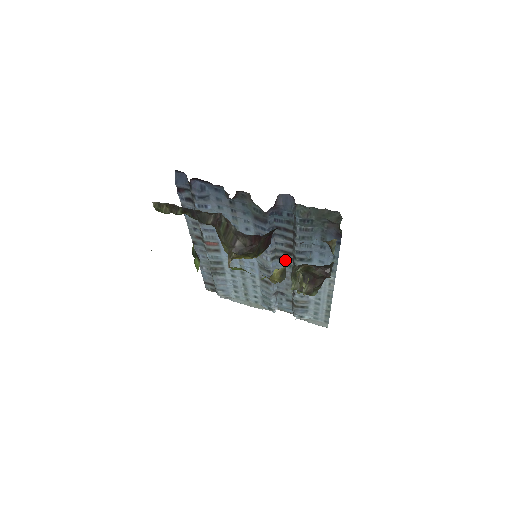
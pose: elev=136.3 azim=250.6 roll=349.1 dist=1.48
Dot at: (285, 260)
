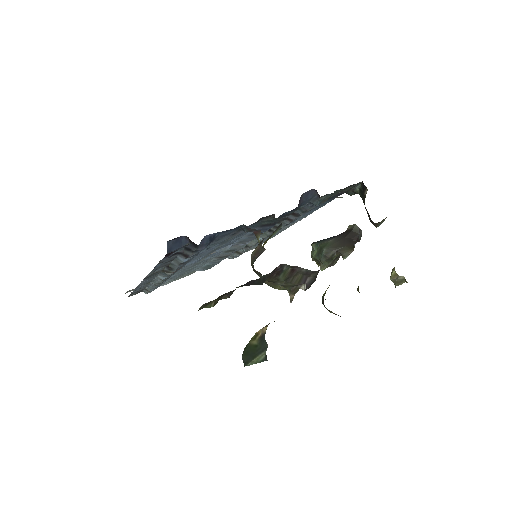
Dot at: occluded
